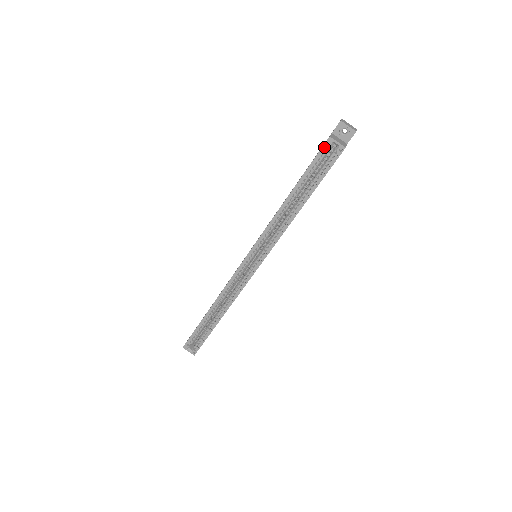
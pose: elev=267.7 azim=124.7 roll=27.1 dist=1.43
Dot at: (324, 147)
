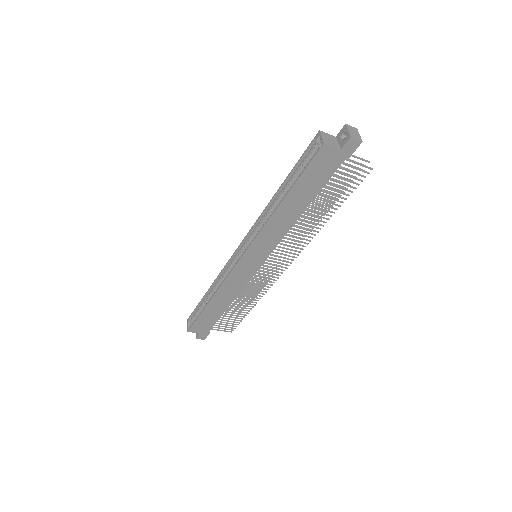
Dot at: (315, 142)
